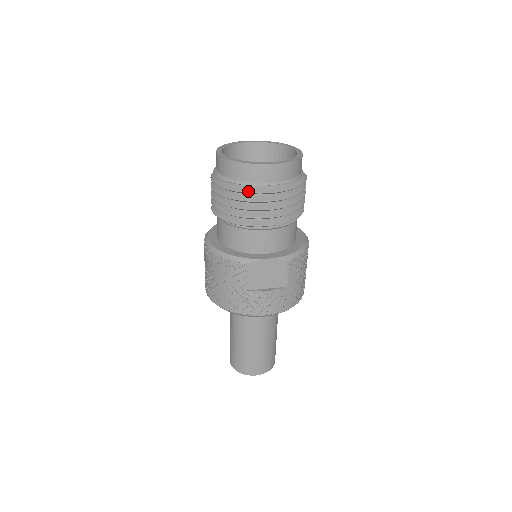
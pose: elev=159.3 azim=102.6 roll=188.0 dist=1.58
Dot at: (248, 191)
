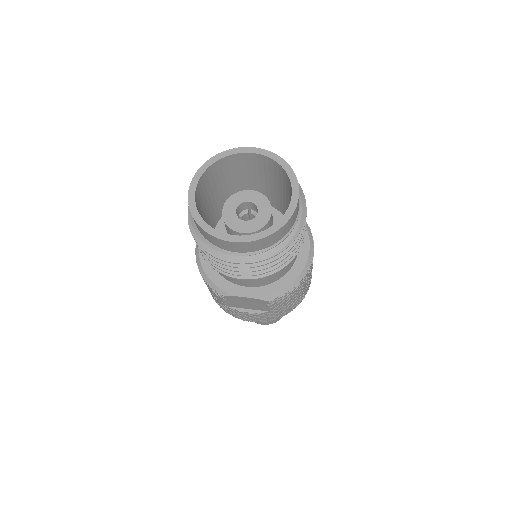
Dot at: (212, 255)
